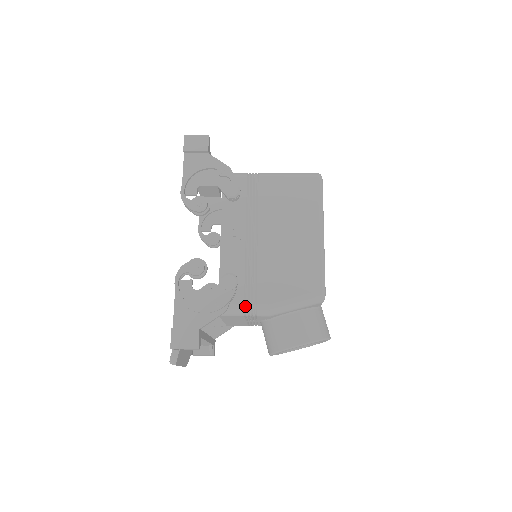
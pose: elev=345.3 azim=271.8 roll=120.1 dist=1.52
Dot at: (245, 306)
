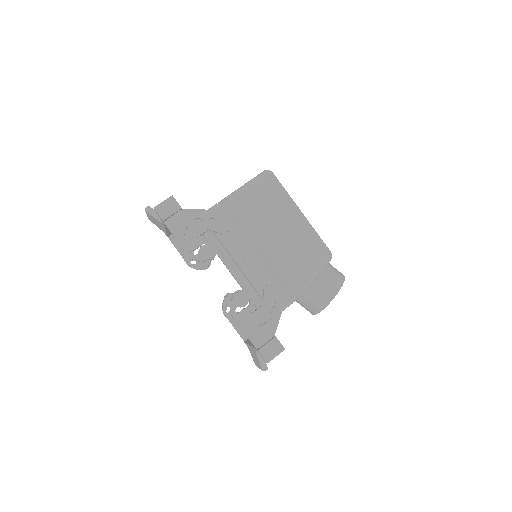
Dot at: (289, 299)
